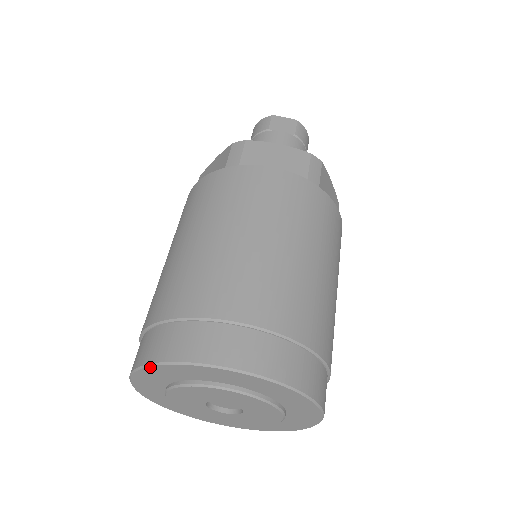
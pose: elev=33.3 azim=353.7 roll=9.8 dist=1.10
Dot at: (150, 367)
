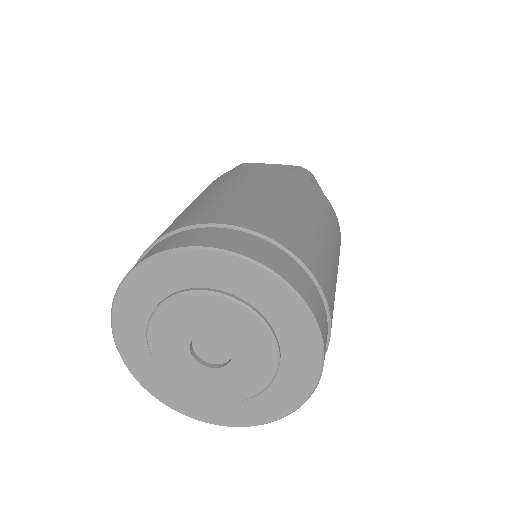
Dot at: (229, 255)
